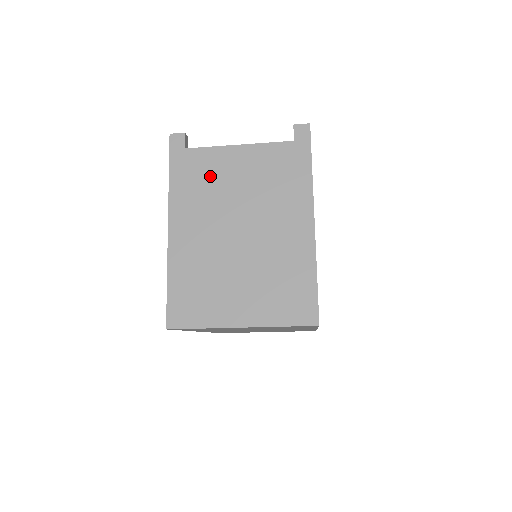
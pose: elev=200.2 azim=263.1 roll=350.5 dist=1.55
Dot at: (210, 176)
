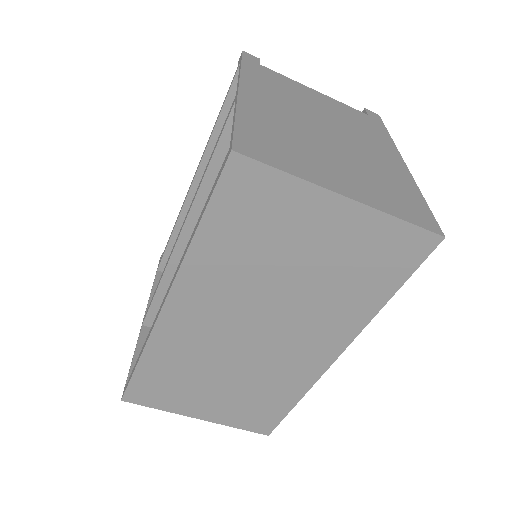
Dot at: (288, 88)
